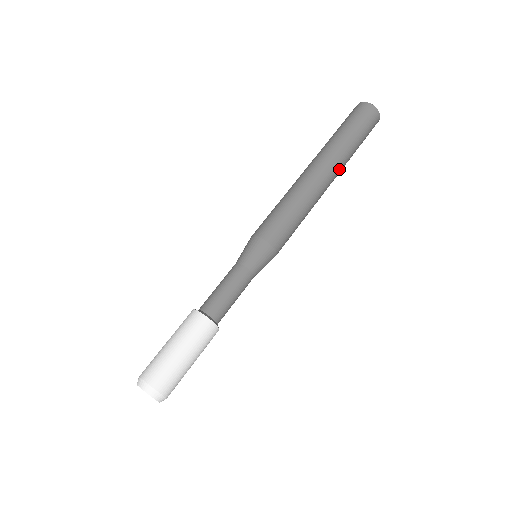
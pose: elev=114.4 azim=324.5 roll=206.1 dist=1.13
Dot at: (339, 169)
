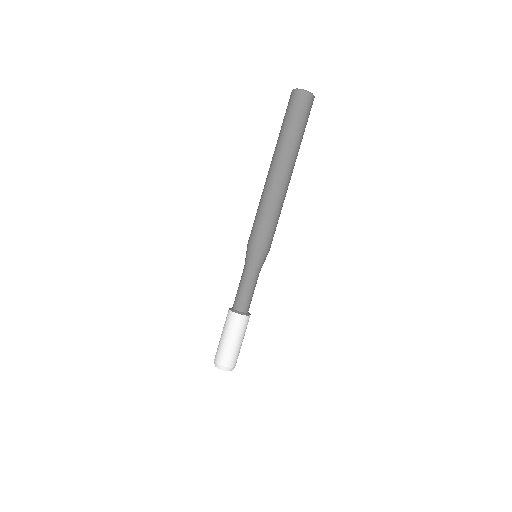
Dot at: occluded
